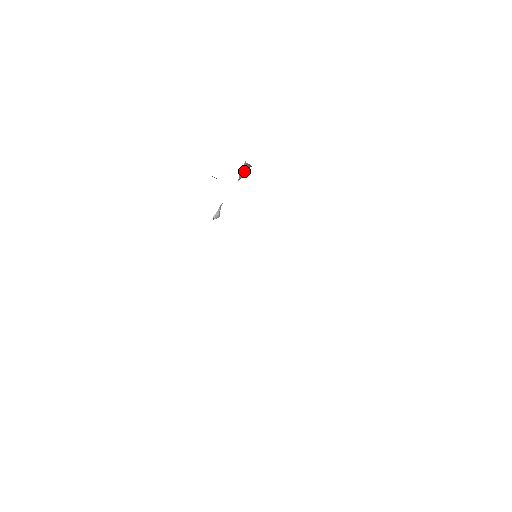
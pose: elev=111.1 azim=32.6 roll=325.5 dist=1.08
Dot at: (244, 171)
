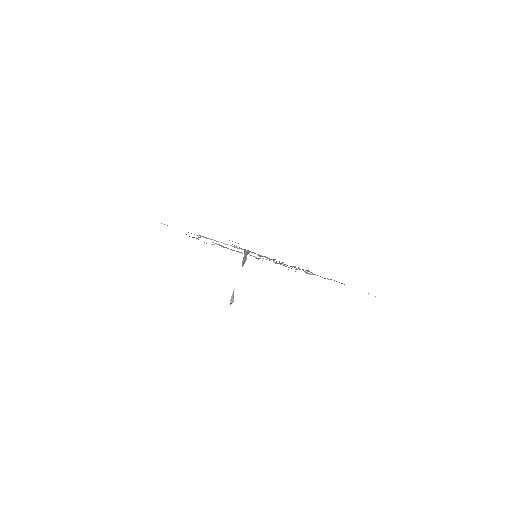
Dot at: (245, 258)
